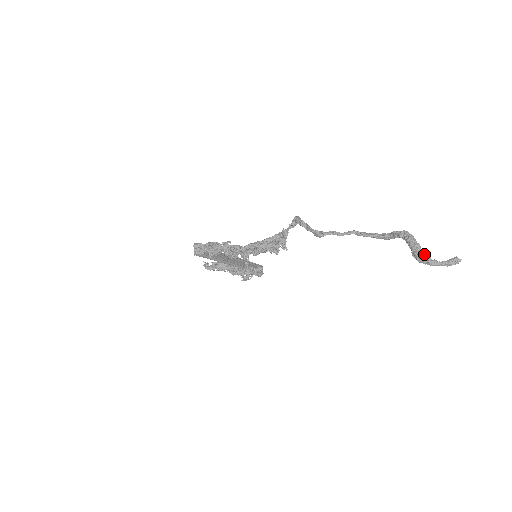
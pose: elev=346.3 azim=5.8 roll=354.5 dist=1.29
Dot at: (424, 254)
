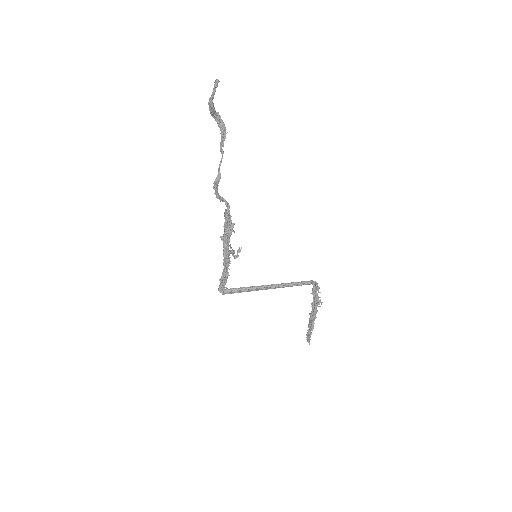
Dot at: (208, 103)
